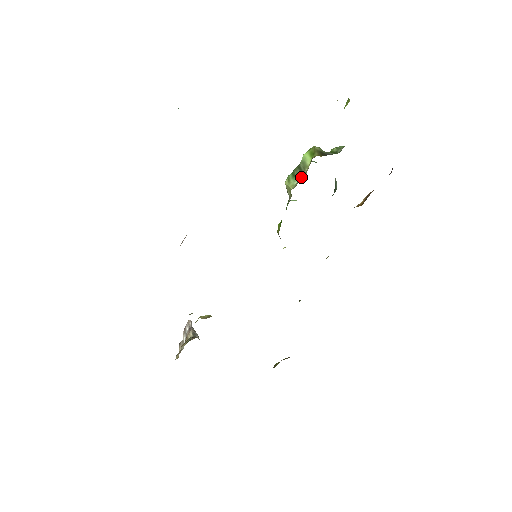
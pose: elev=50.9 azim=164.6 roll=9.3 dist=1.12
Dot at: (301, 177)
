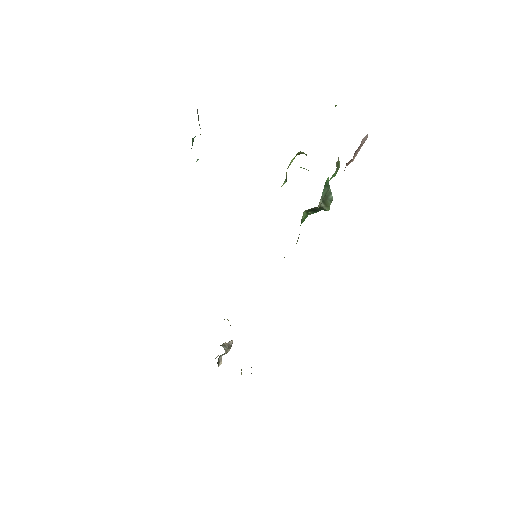
Dot at: occluded
